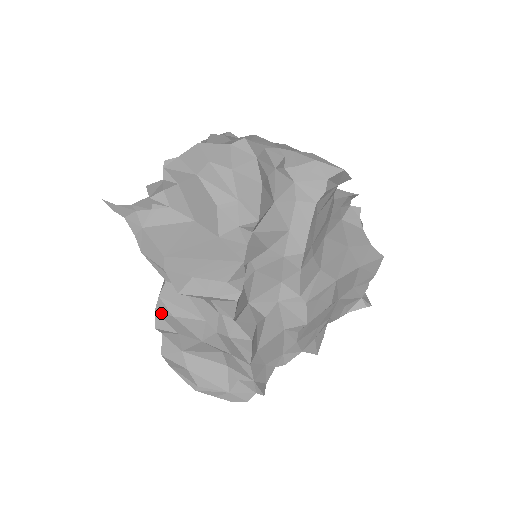
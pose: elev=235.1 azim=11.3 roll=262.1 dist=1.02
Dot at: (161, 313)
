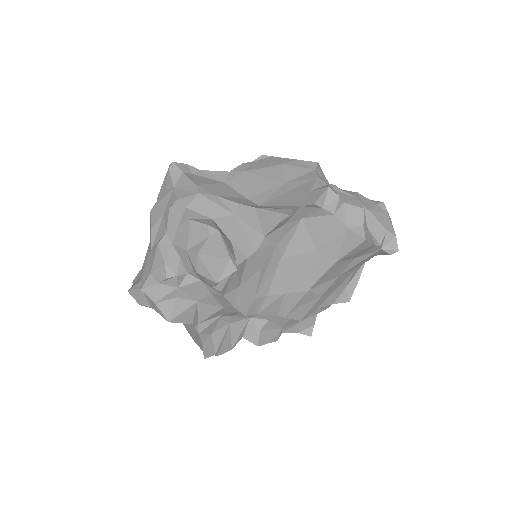
Dot at: occluded
